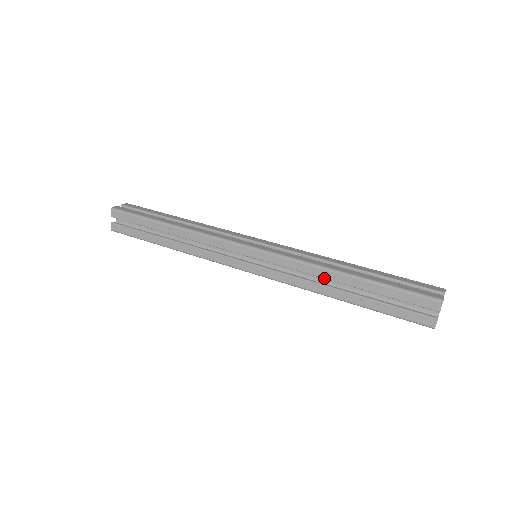
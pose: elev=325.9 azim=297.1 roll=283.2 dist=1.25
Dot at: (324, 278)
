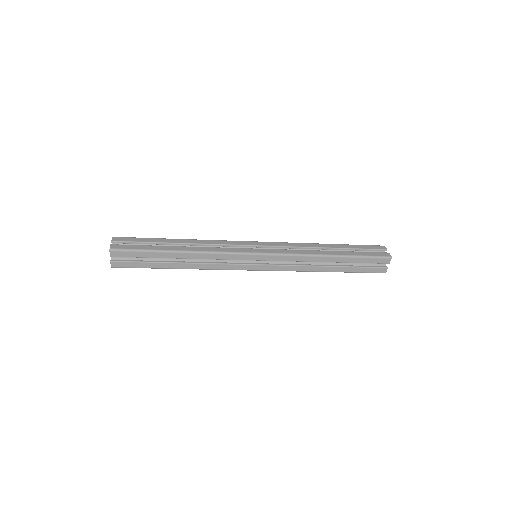
Dot at: occluded
